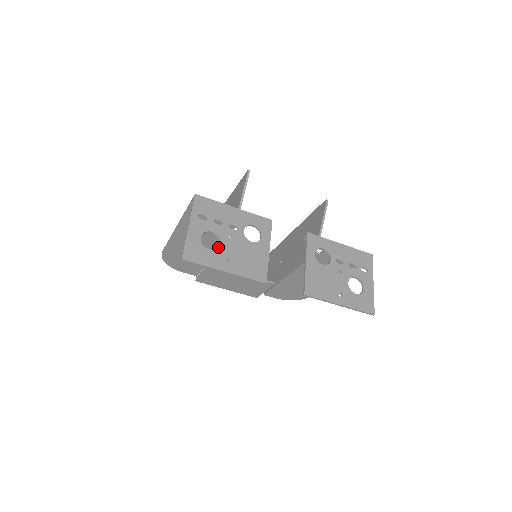
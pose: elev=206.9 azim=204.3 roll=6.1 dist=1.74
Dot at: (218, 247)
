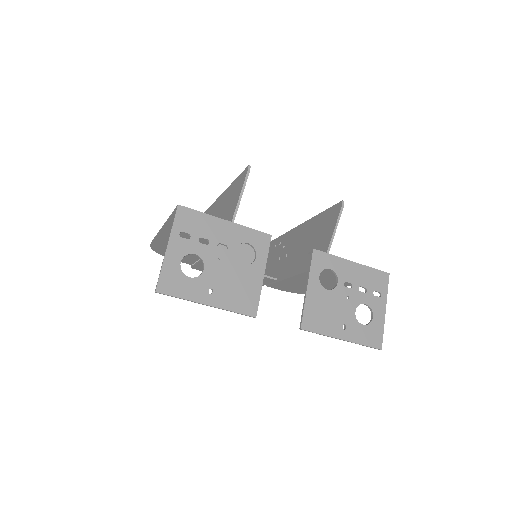
Dot at: (201, 274)
